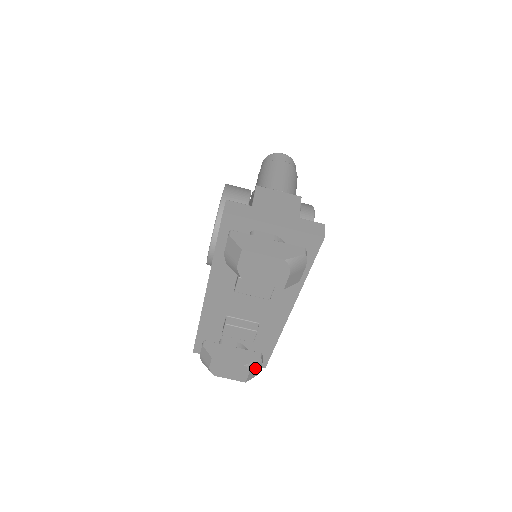
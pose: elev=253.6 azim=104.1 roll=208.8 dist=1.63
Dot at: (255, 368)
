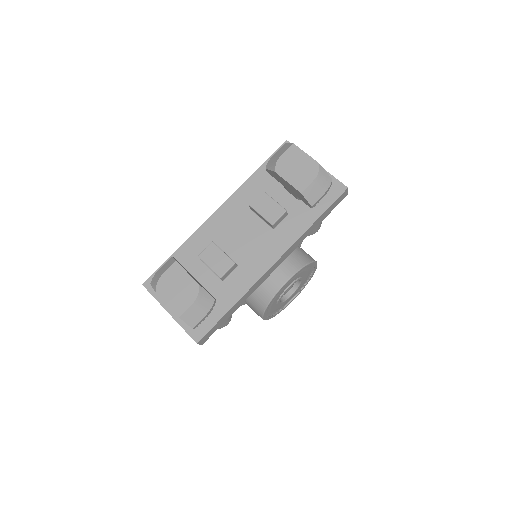
Dot at: (202, 304)
